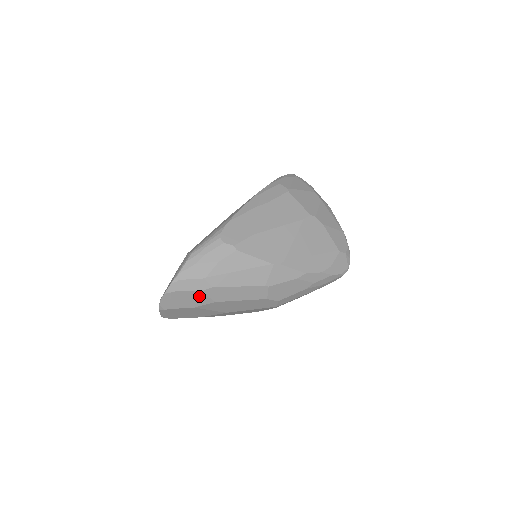
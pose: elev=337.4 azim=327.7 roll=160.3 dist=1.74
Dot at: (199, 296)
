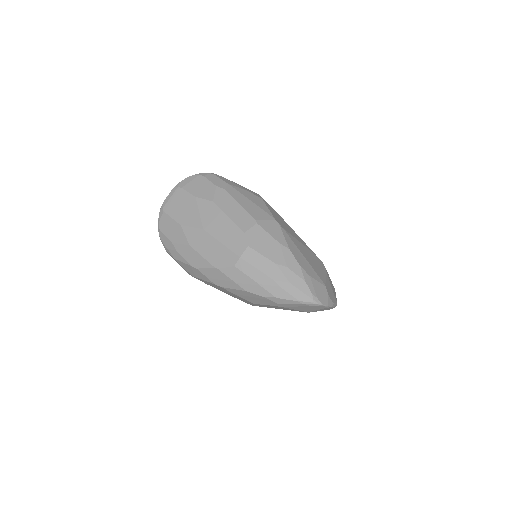
Dot at: (210, 189)
